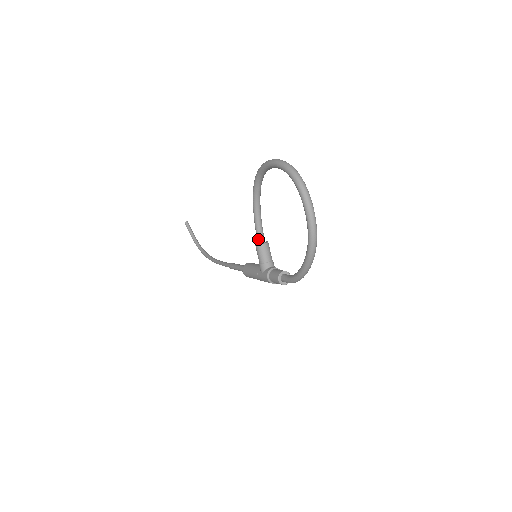
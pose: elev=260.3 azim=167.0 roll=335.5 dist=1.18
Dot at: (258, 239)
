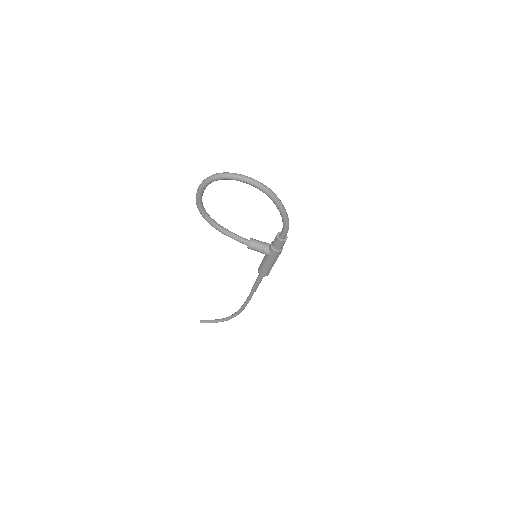
Dot at: (245, 243)
